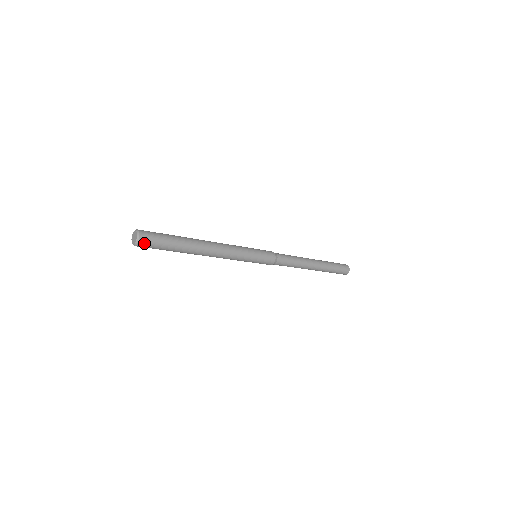
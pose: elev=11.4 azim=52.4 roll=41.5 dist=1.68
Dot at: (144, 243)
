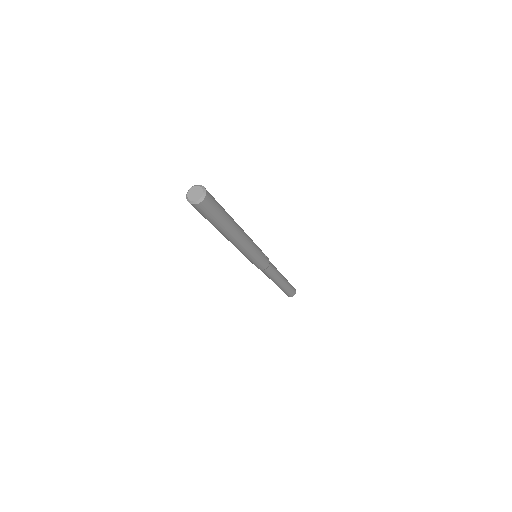
Dot at: (203, 206)
